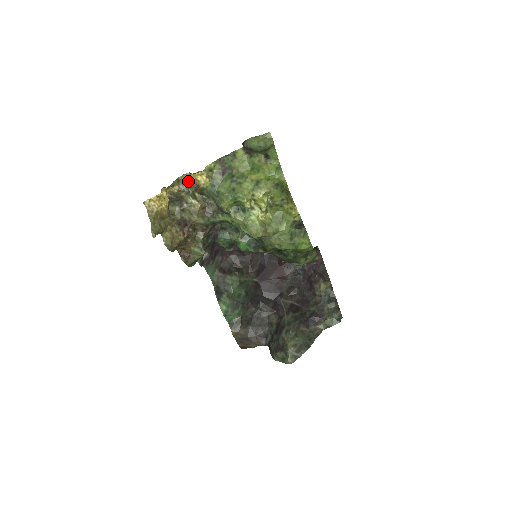
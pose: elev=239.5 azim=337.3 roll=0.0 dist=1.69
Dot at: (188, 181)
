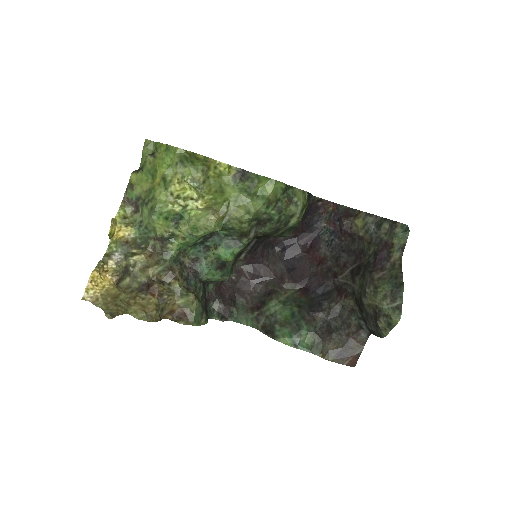
Dot at: (116, 247)
